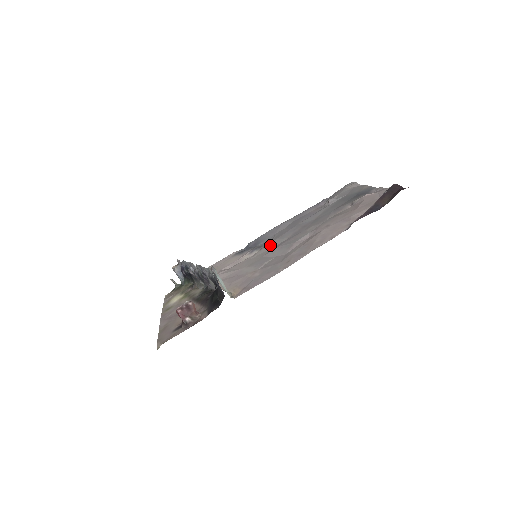
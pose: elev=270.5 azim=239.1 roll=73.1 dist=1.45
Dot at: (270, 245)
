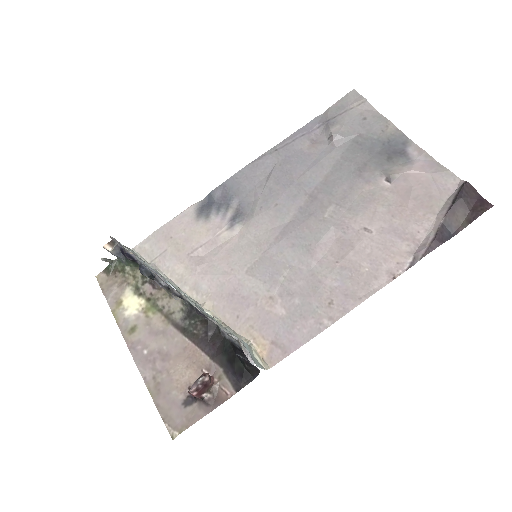
Dot at: (262, 221)
